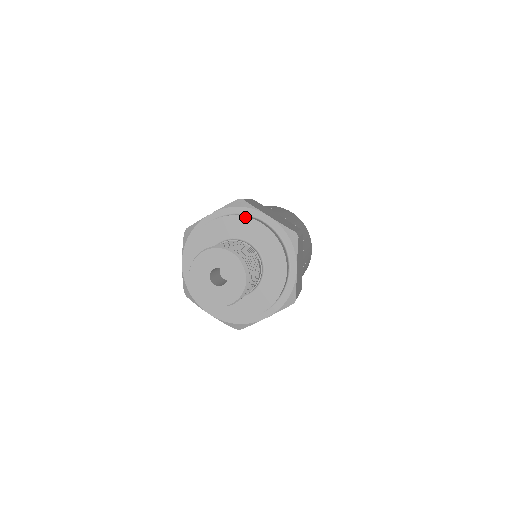
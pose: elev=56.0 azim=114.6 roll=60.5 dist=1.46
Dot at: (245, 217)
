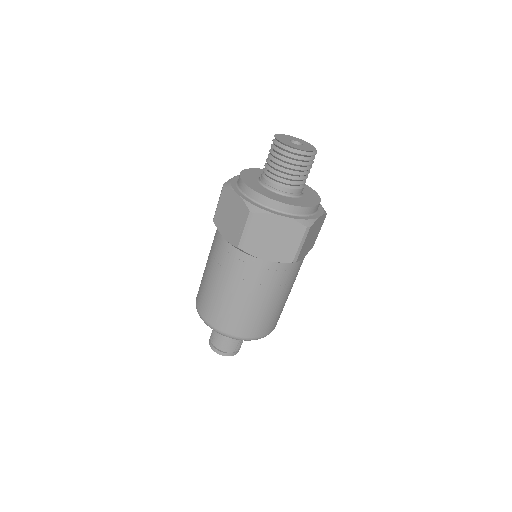
Dot at: occluded
